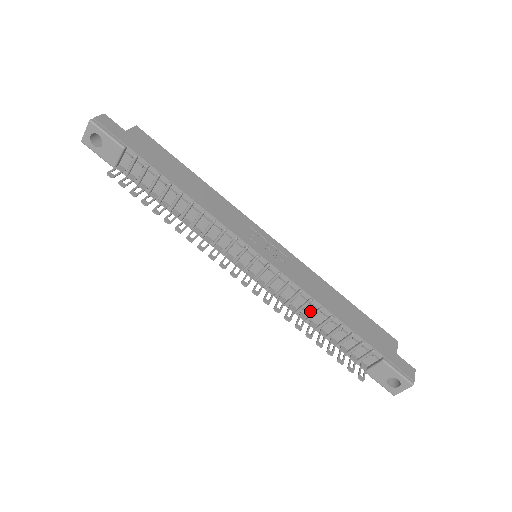
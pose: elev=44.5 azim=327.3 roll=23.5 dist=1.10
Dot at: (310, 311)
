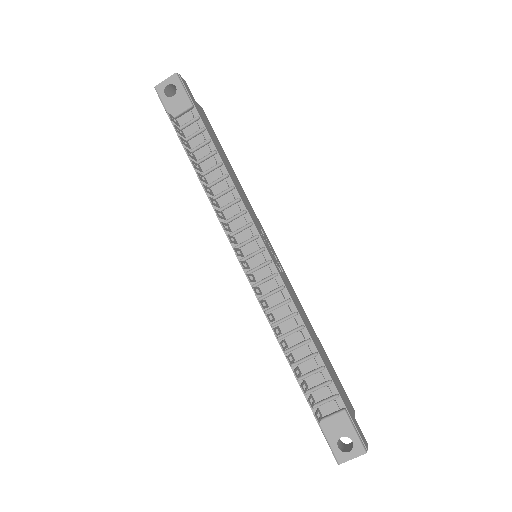
Dot at: (289, 327)
